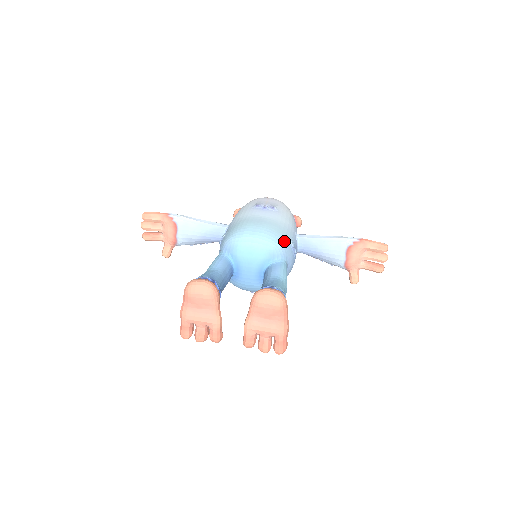
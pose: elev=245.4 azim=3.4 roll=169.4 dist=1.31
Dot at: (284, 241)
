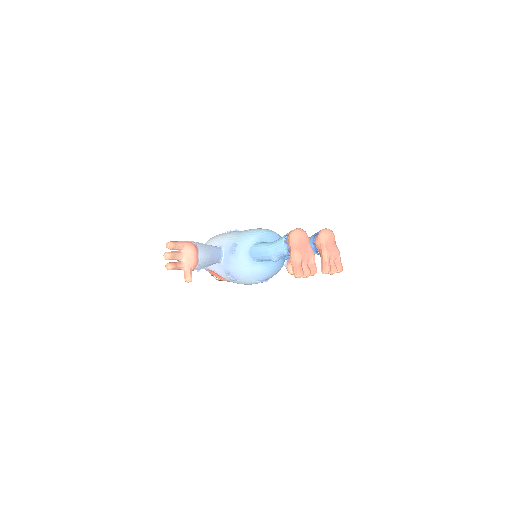
Dot at: occluded
